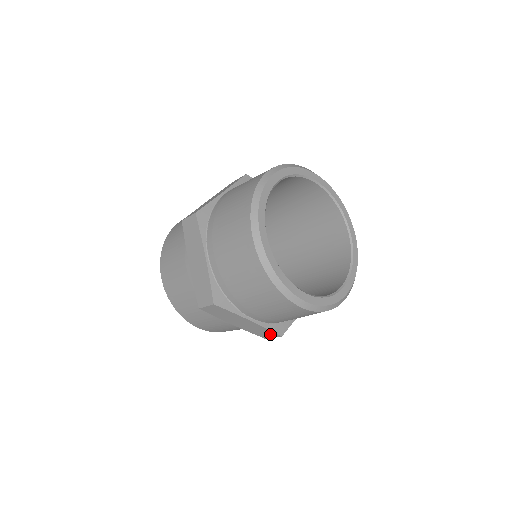
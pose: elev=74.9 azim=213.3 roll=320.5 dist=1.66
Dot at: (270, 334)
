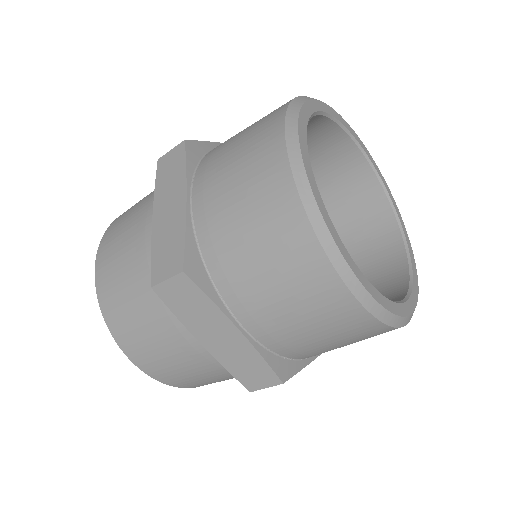
Dot at: occluded
